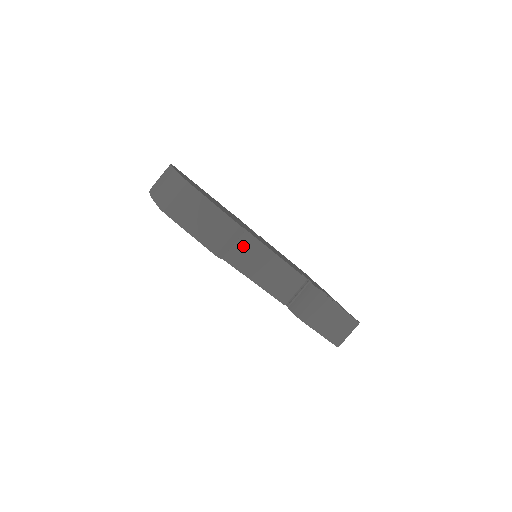
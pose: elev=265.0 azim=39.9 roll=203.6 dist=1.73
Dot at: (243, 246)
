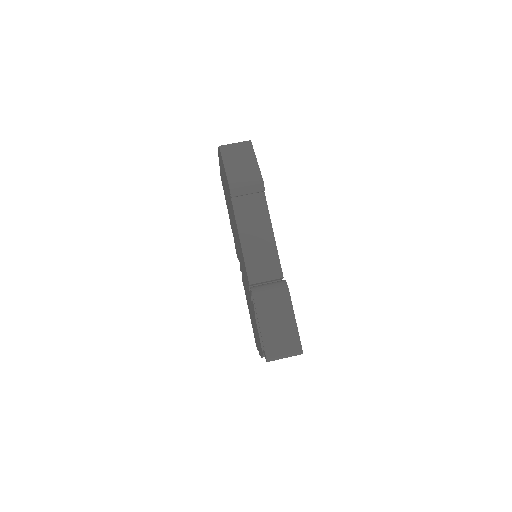
Dot at: (254, 206)
